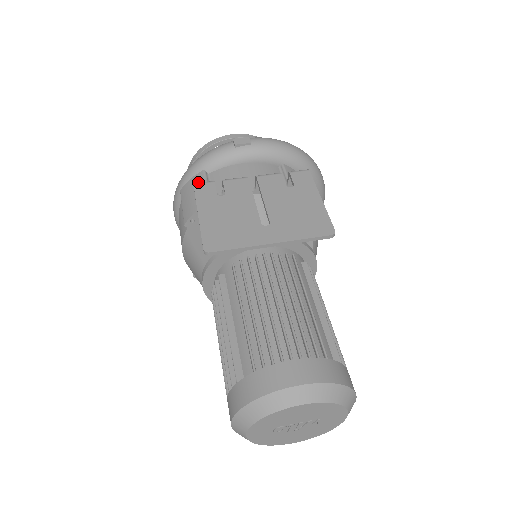
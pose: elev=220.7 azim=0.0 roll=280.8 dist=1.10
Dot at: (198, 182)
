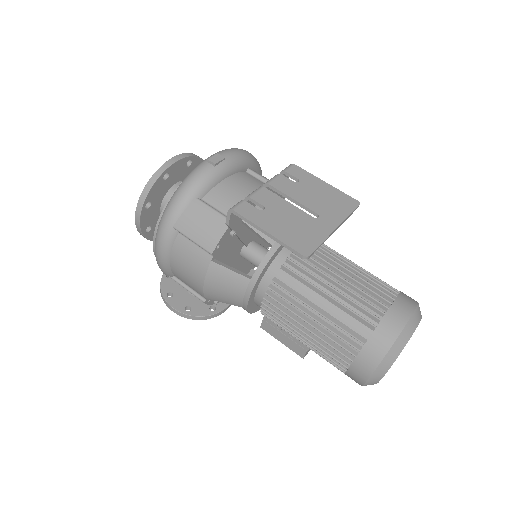
Dot at: (200, 210)
